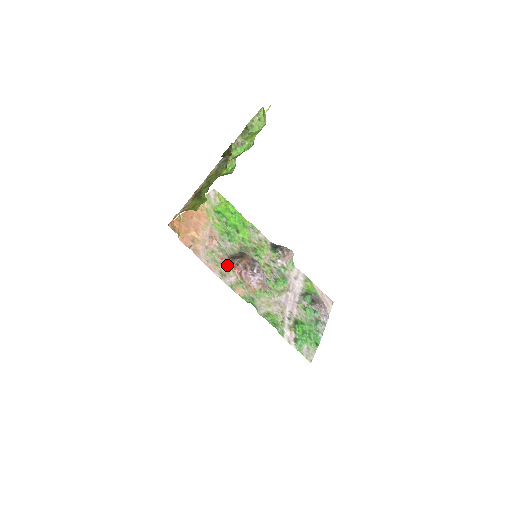
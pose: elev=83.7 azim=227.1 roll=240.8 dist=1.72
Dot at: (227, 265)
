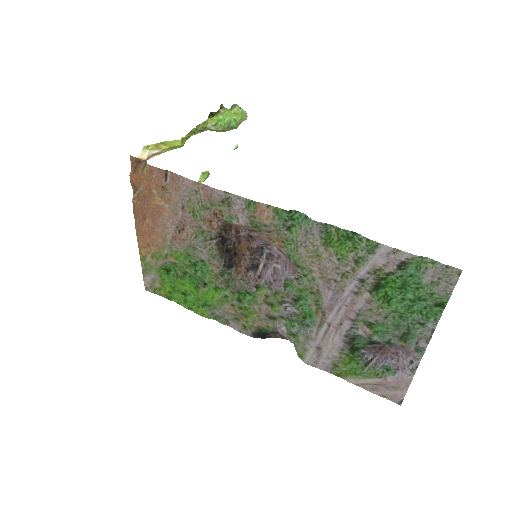
Dot at: (223, 222)
